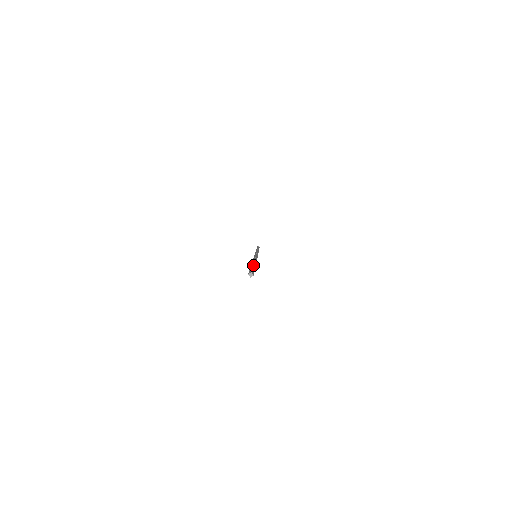
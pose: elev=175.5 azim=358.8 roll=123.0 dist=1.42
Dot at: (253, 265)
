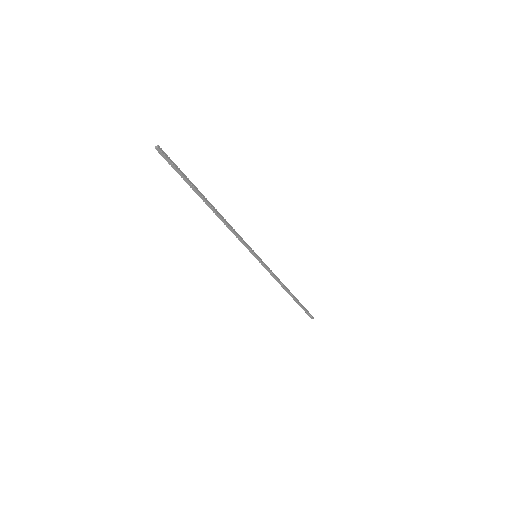
Dot at: (191, 186)
